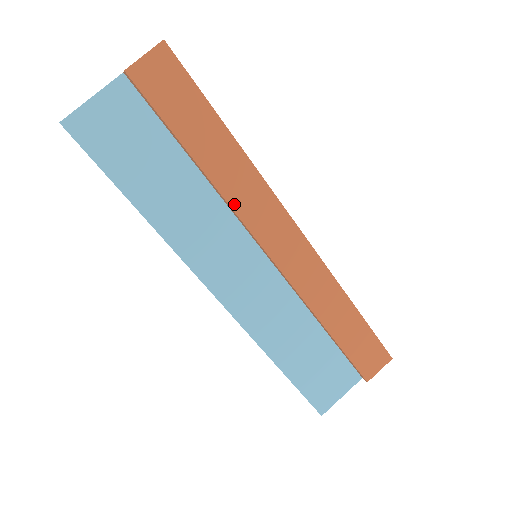
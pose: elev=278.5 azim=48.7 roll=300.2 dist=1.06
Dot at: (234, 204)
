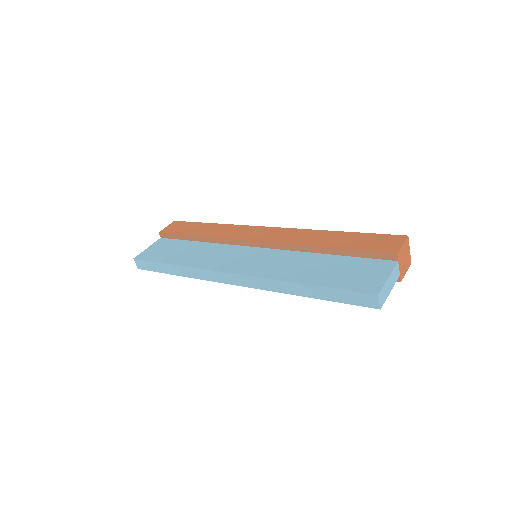
Dot at: (223, 237)
